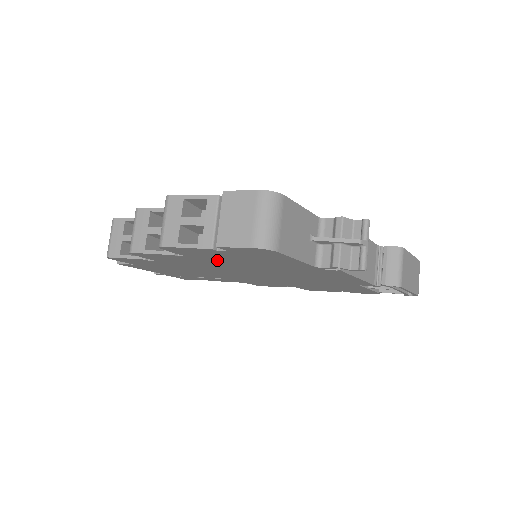
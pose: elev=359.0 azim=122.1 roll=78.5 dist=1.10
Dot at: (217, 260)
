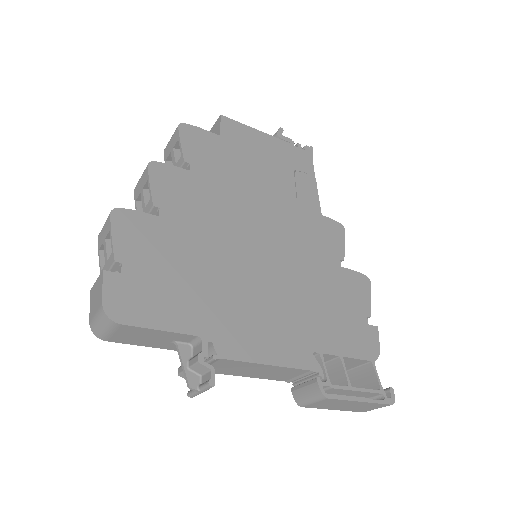
Dot at: occluded
